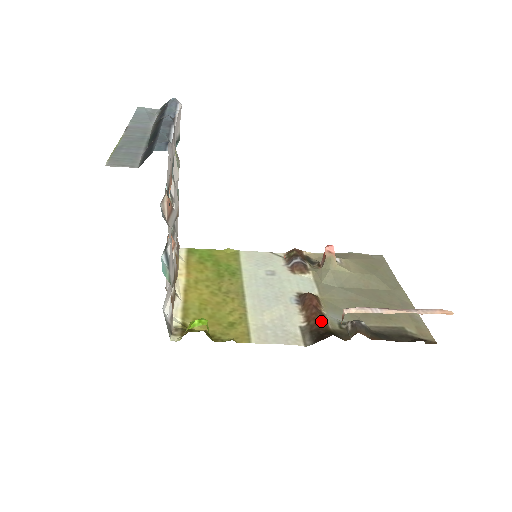
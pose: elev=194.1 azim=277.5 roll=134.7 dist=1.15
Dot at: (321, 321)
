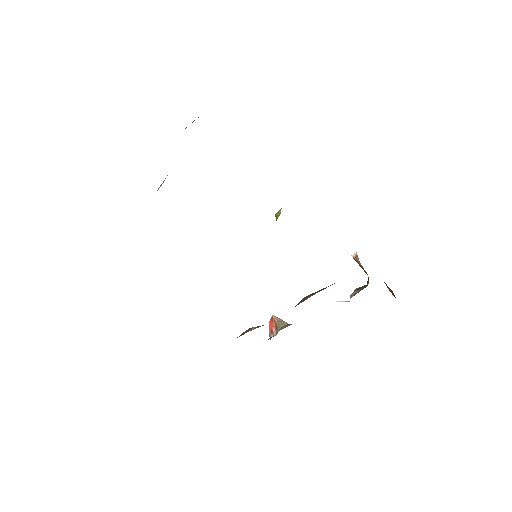
Dot at: occluded
